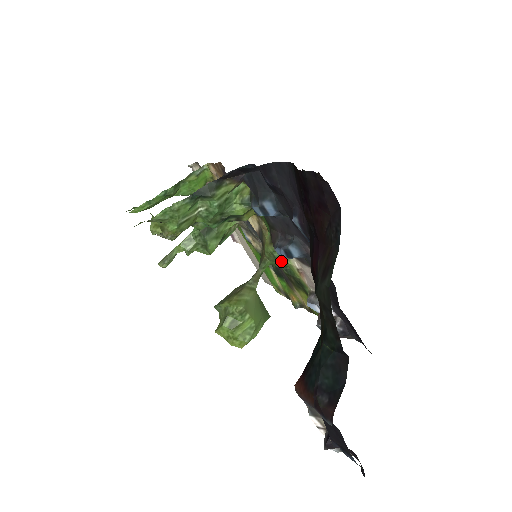
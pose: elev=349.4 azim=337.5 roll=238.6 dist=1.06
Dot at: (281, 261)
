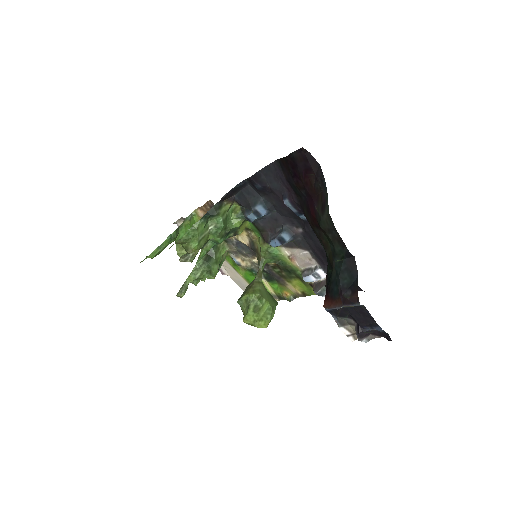
Dot at: (275, 255)
